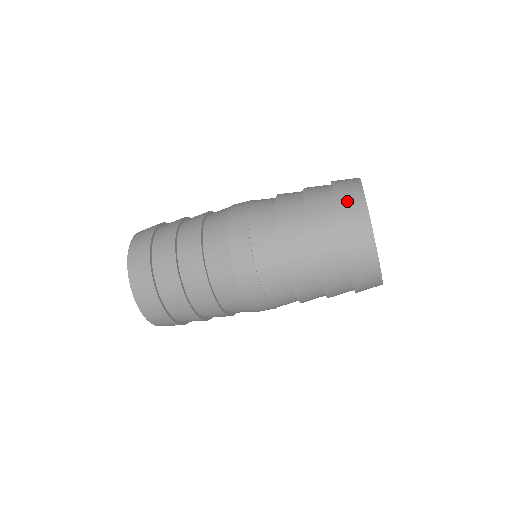
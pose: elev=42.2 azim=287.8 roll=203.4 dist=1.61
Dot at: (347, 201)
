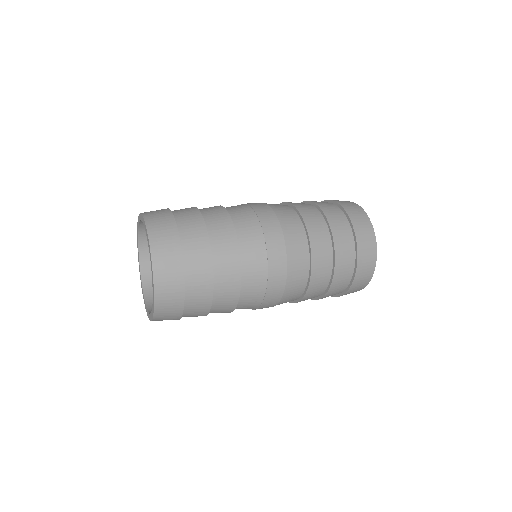
Dot at: (363, 274)
